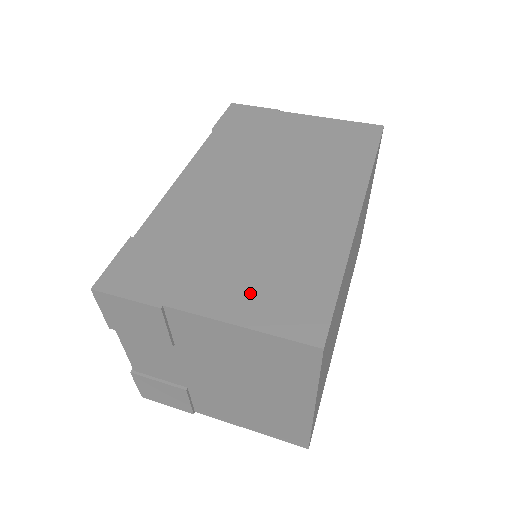
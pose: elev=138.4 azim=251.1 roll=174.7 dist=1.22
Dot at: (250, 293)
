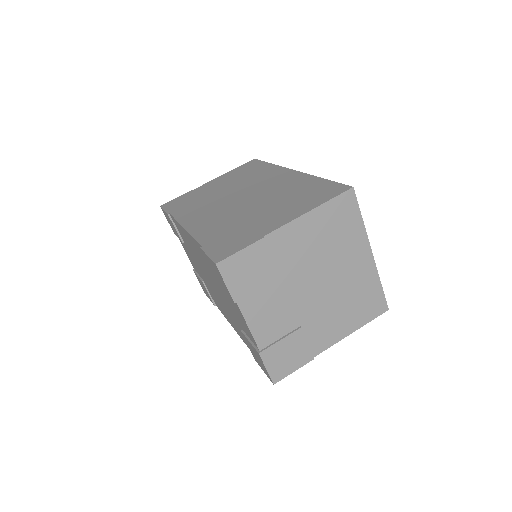
Dot at: (295, 206)
